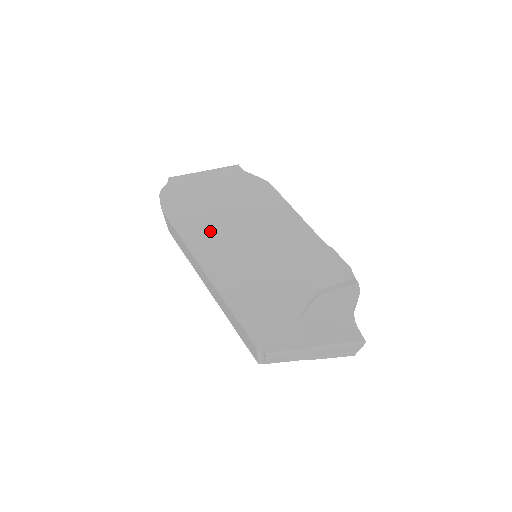
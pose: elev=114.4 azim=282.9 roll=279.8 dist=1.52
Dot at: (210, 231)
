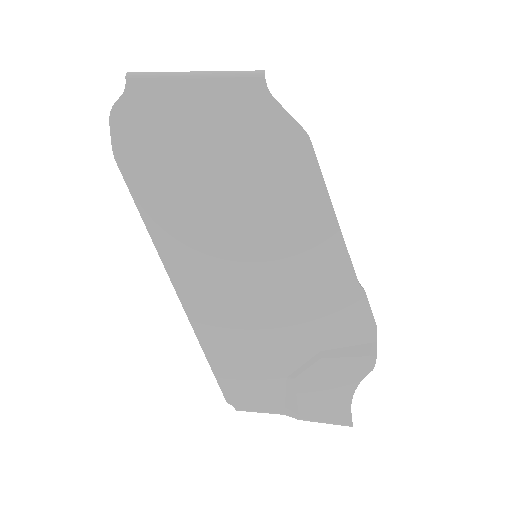
Dot at: (191, 221)
